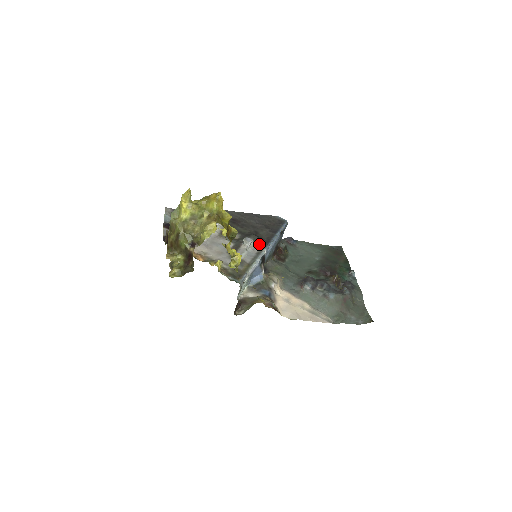
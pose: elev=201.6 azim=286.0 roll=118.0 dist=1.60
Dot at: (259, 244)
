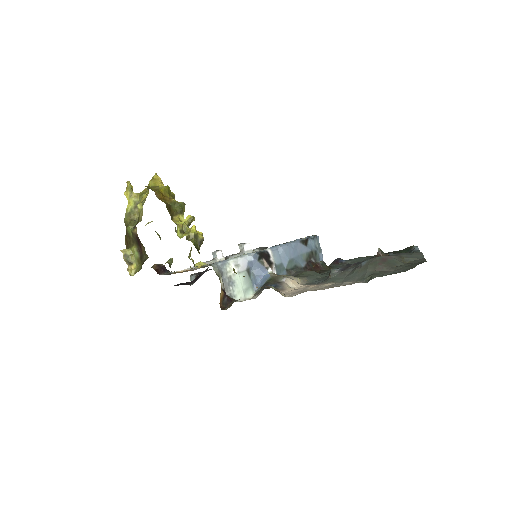
Dot at: occluded
